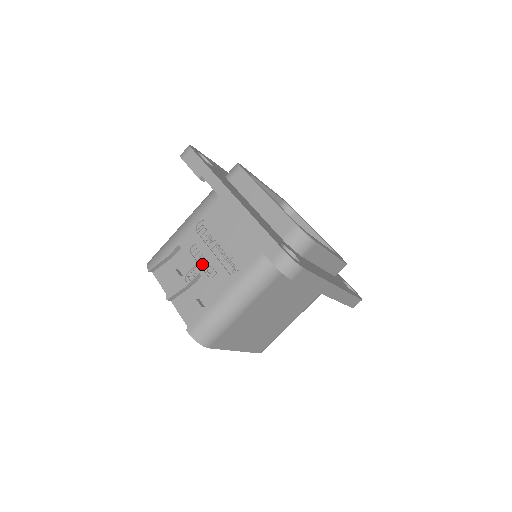
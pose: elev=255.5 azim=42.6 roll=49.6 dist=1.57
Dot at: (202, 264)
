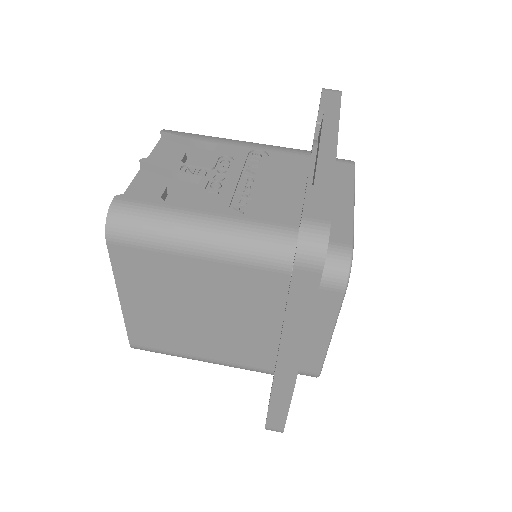
Dot at: (216, 174)
